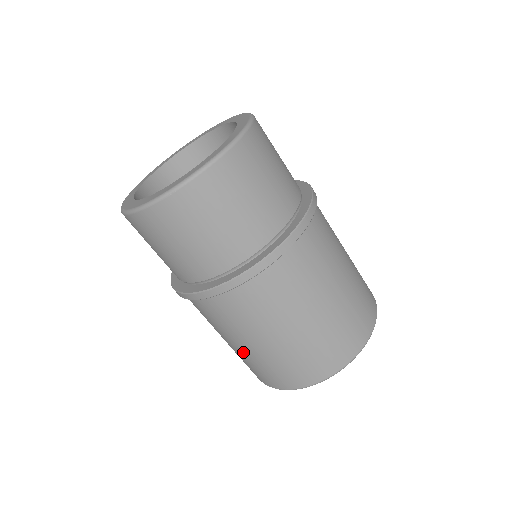
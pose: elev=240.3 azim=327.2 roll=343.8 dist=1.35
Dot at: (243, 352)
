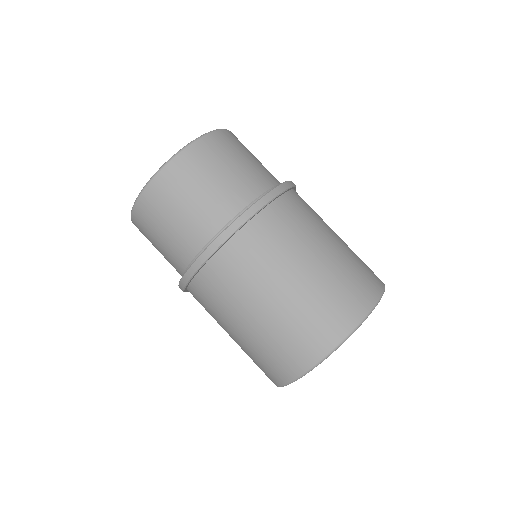
Dot at: (247, 338)
